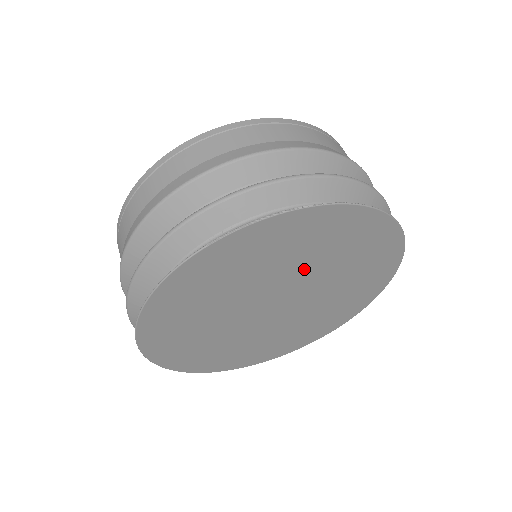
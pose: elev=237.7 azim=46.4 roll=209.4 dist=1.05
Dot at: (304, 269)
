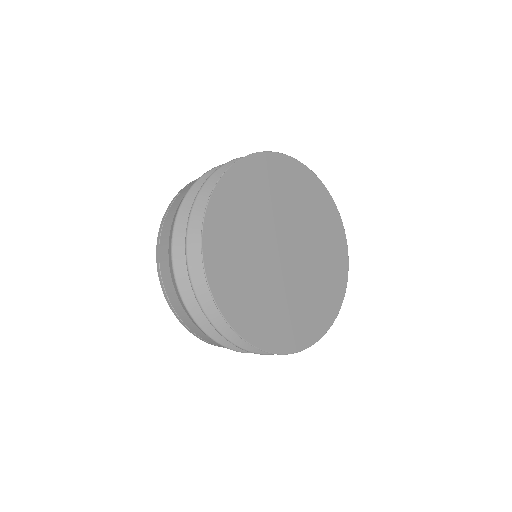
Dot at: (277, 211)
